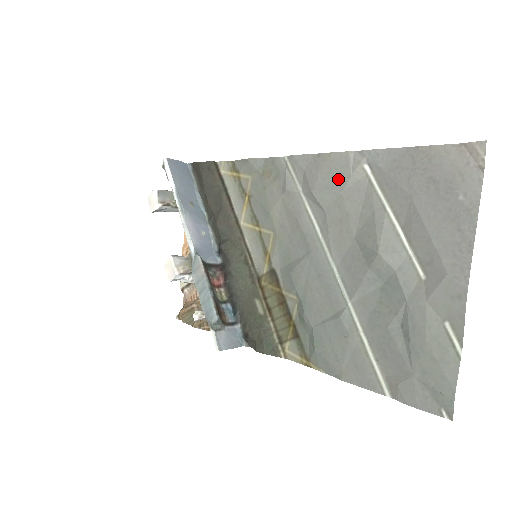
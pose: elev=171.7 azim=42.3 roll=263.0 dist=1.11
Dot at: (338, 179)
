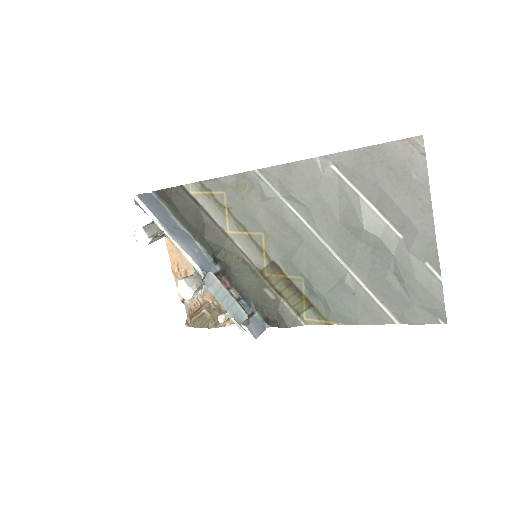
Dot at: (312, 181)
